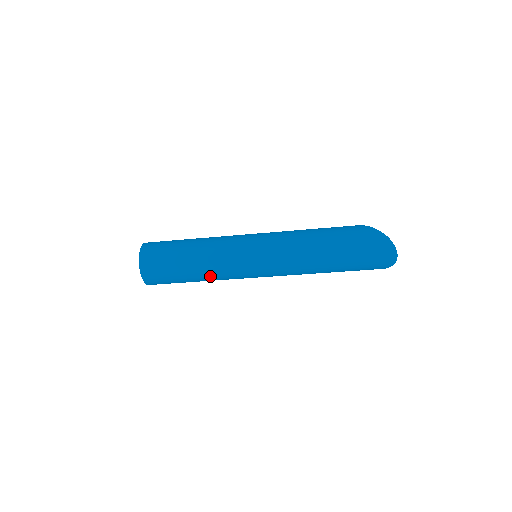
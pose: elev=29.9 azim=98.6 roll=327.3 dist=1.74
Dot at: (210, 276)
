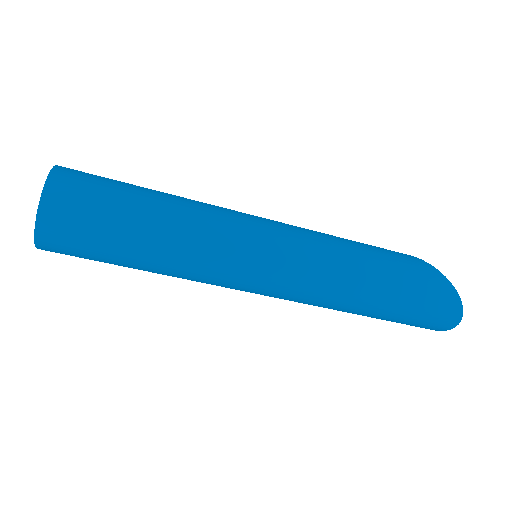
Dot at: (173, 273)
